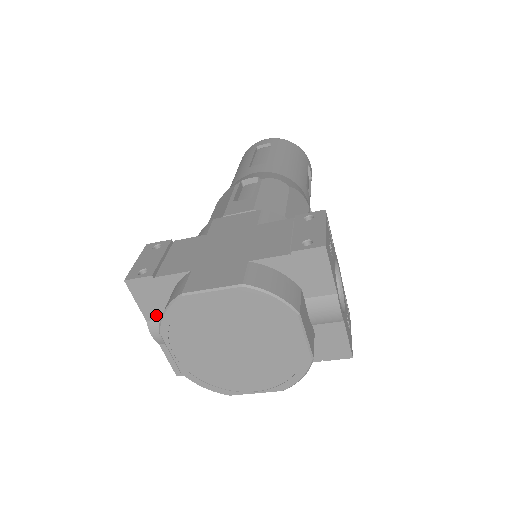
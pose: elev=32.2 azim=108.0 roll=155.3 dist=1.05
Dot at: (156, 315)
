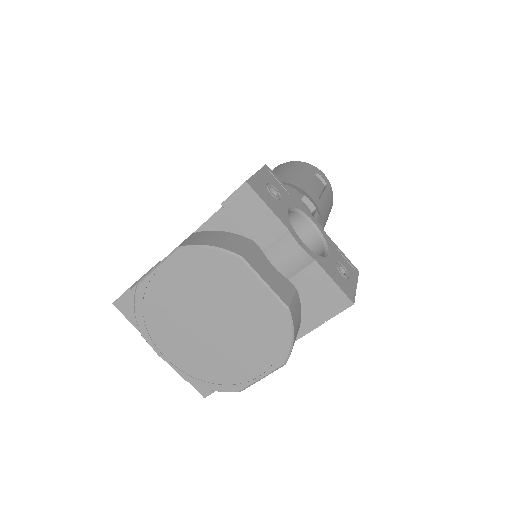
Dot at: occluded
